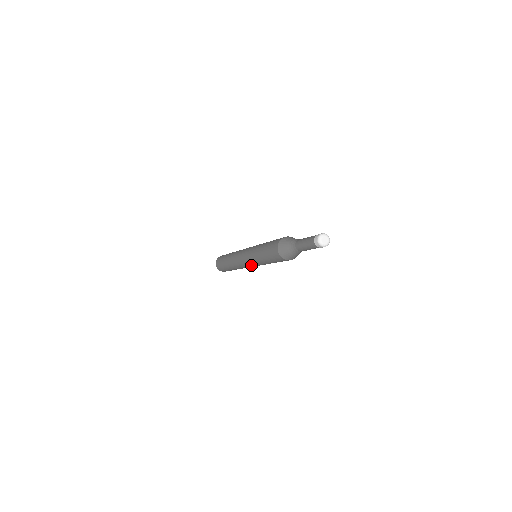
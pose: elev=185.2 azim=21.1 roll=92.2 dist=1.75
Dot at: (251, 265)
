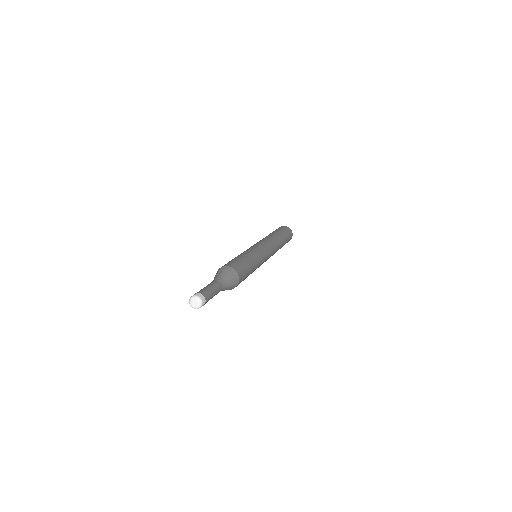
Dot at: occluded
